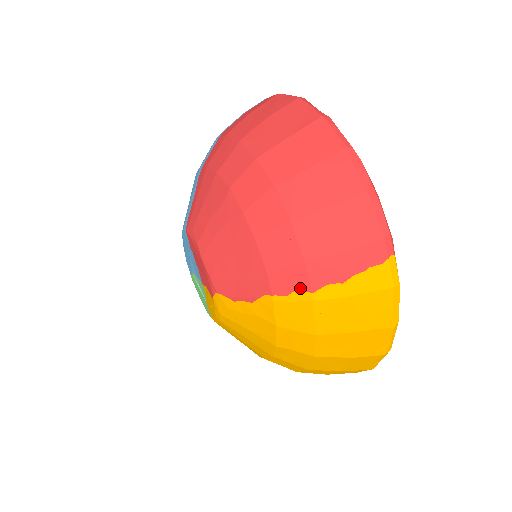
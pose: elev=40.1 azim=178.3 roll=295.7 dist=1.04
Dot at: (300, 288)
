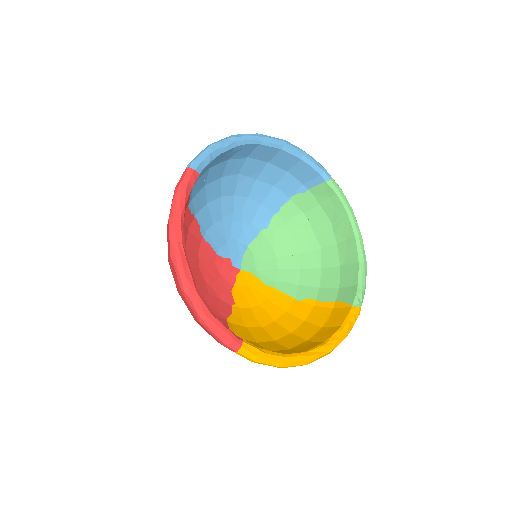
Dot at: occluded
